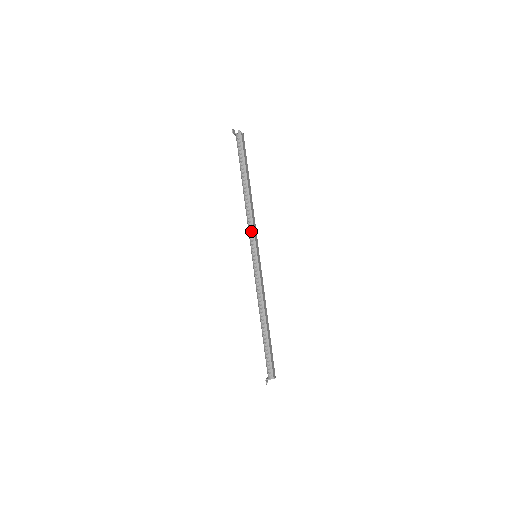
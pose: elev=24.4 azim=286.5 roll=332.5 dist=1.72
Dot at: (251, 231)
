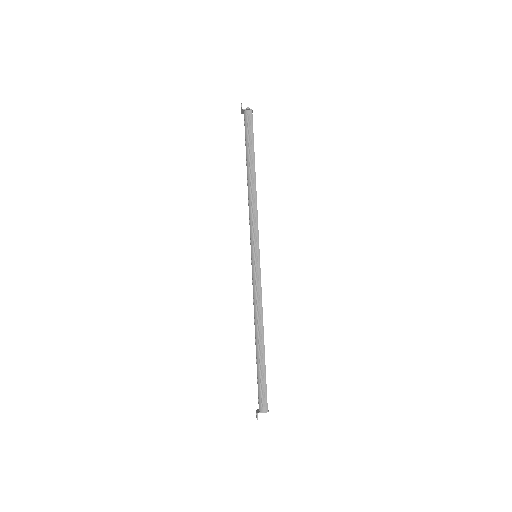
Dot at: (254, 225)
